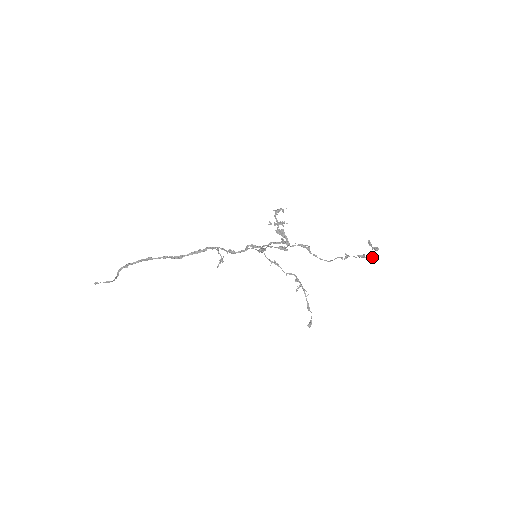
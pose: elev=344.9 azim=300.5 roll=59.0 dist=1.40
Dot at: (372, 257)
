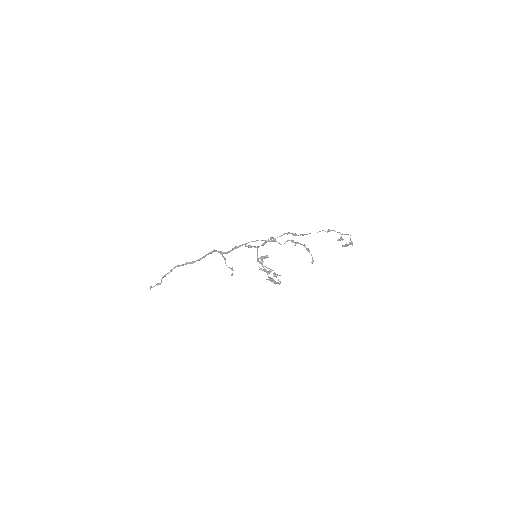
Dot at: (350, 235)
